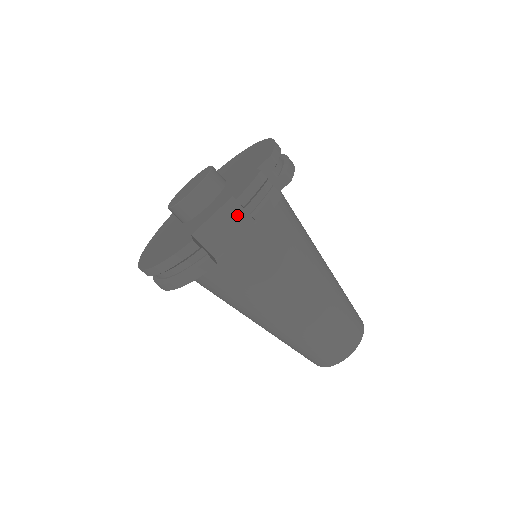
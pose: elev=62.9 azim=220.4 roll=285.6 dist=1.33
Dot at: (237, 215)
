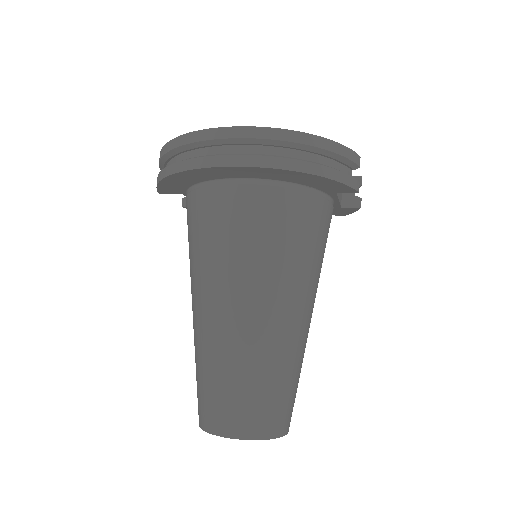
Dot at: occluded
